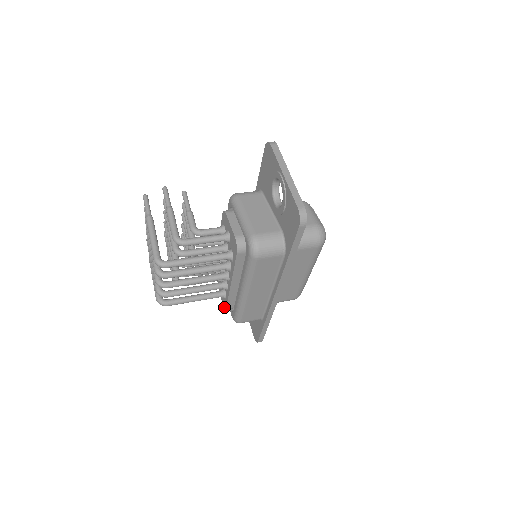
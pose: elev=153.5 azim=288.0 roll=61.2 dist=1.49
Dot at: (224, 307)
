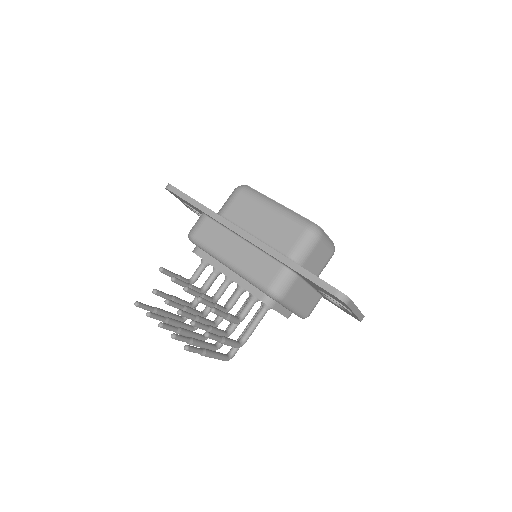
Dot at: occluded
